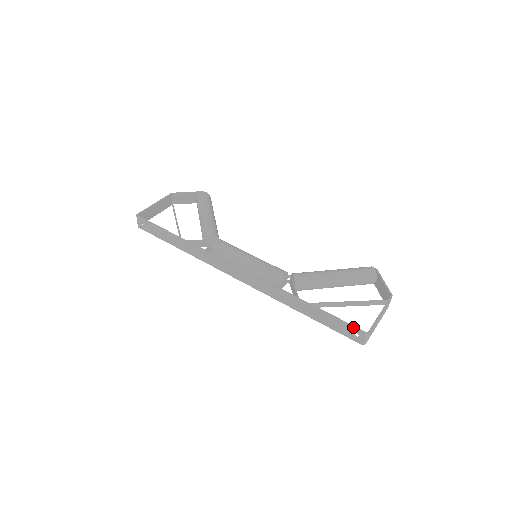
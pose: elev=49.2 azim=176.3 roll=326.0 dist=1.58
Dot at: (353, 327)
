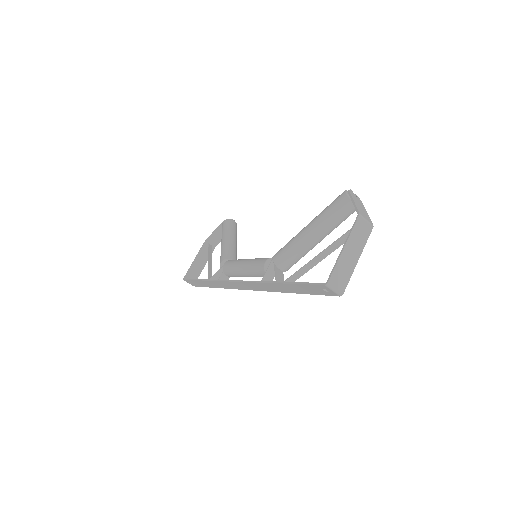
Dot at: (314, 285)
